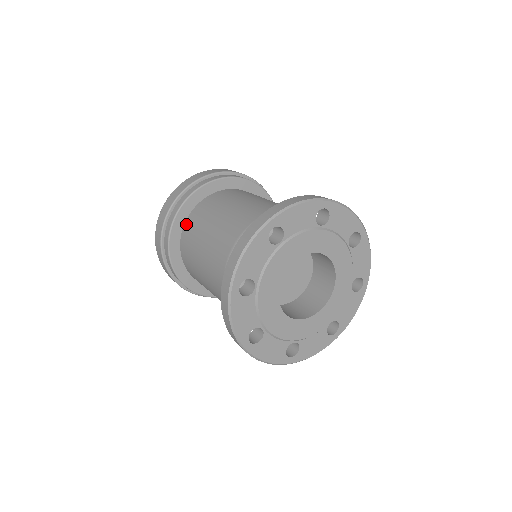
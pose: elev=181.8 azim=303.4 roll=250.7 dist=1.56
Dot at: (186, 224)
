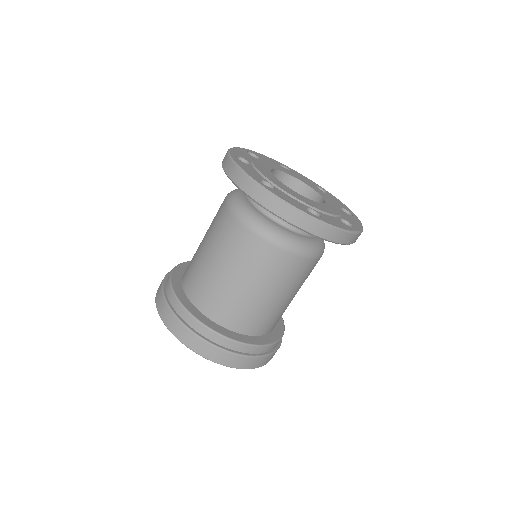
Dot at: occluded
